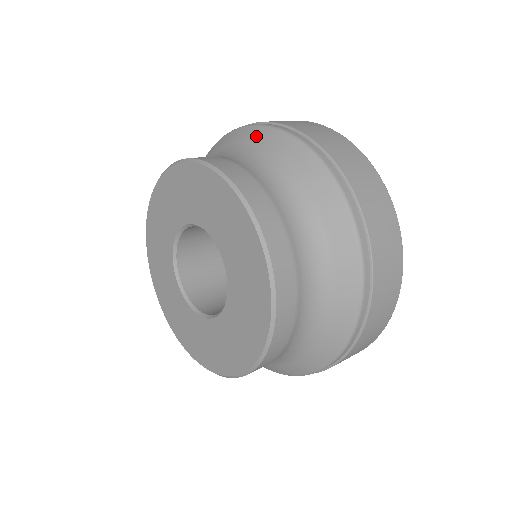
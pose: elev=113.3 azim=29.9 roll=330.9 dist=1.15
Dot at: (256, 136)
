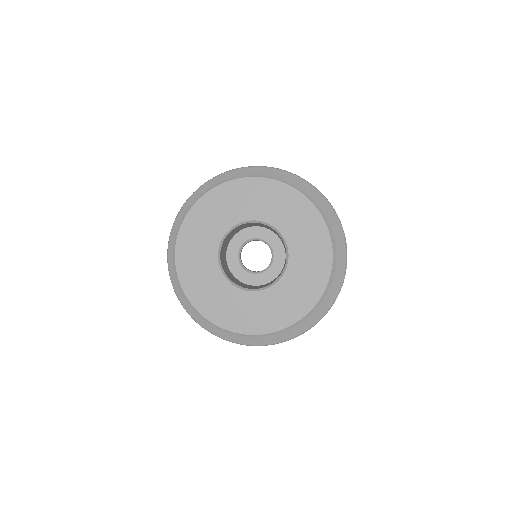
Dot at: (218, 181)
